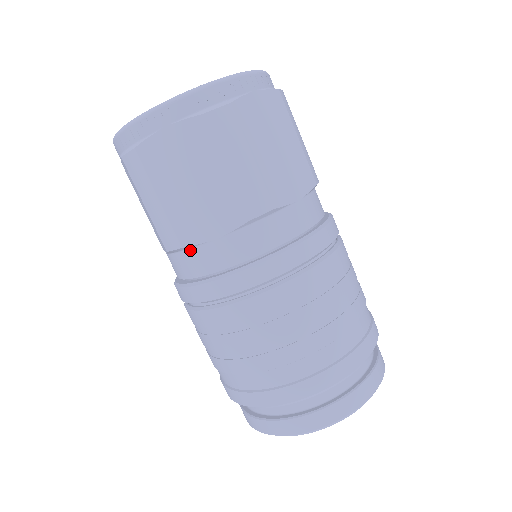
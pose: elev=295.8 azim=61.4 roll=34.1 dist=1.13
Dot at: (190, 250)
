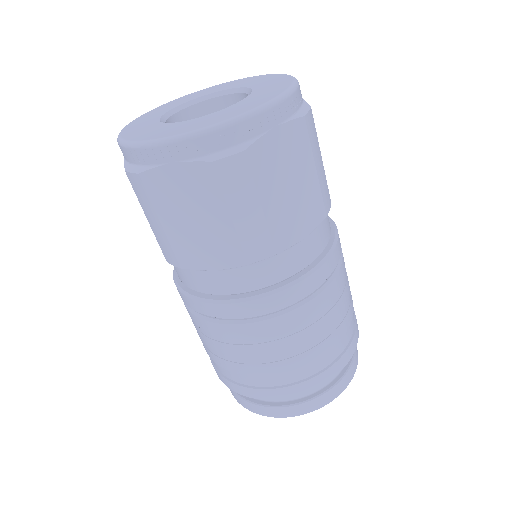
Dot at: (189, 269)
